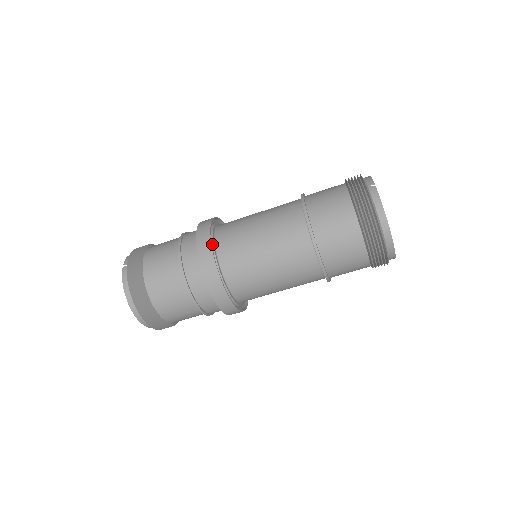
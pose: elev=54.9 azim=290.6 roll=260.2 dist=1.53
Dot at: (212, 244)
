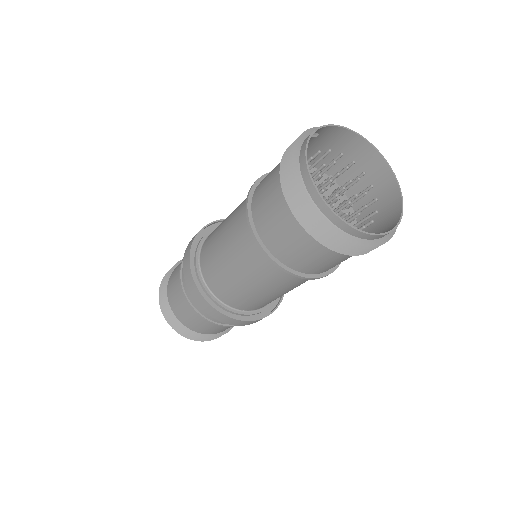
Dot at: (200, 240)
